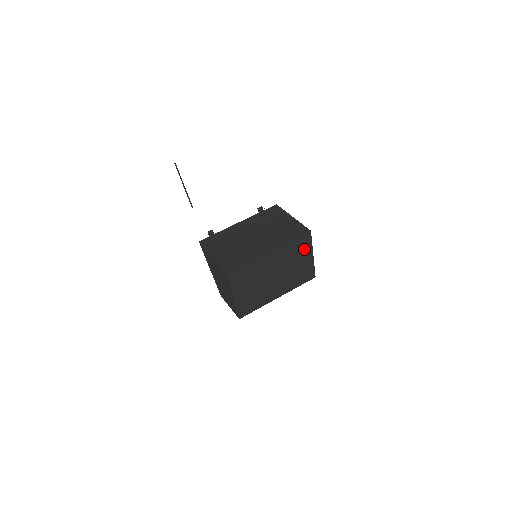
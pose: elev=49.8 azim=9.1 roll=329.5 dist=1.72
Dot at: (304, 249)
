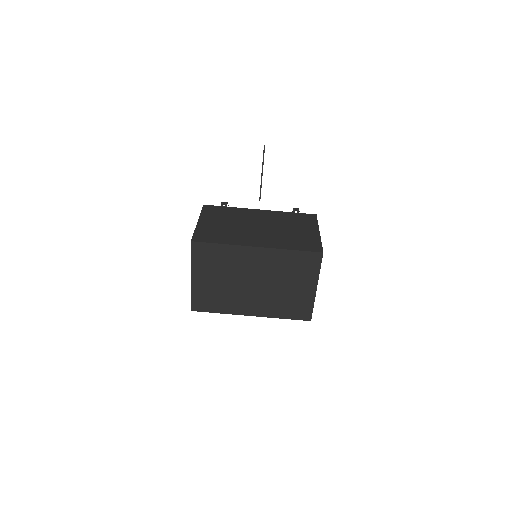
Dot at: (306, 272)
